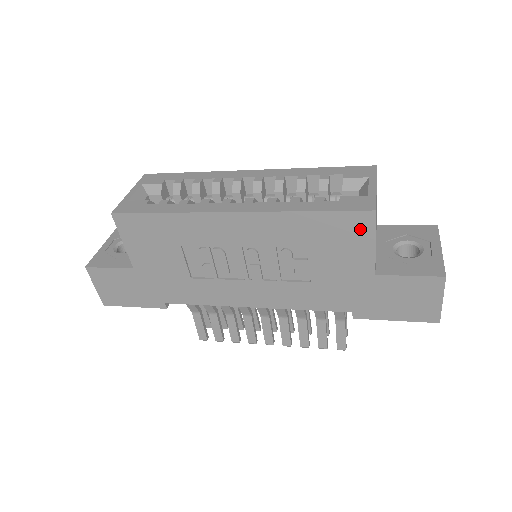
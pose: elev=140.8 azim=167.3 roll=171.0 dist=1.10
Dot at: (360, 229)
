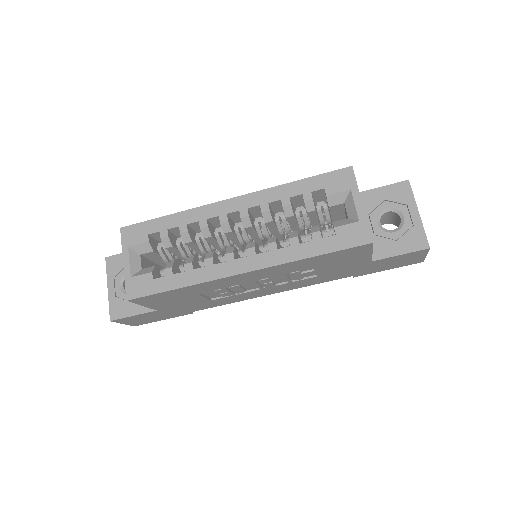
Dot at: (359, 251)
